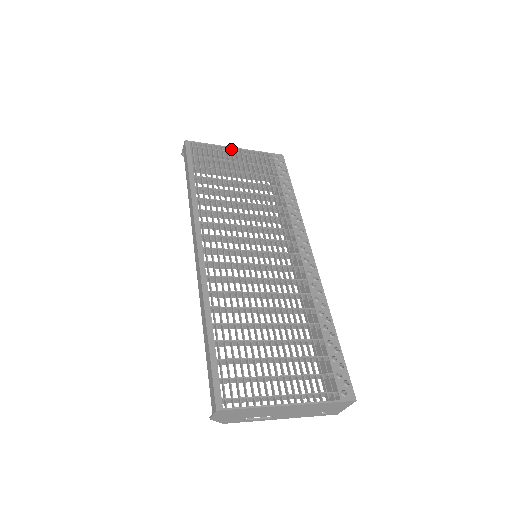
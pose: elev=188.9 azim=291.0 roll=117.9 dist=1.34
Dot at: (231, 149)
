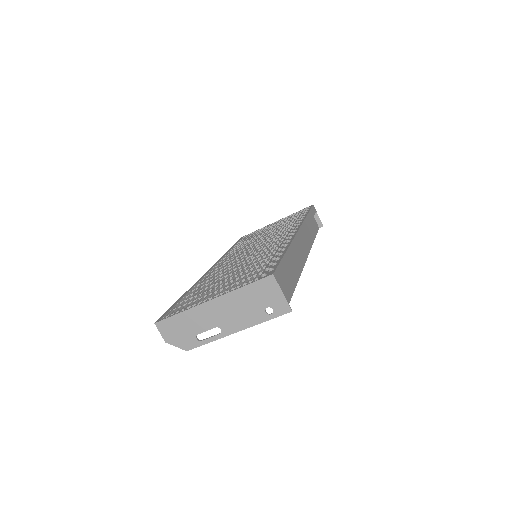
Dot at: (272, 224)
